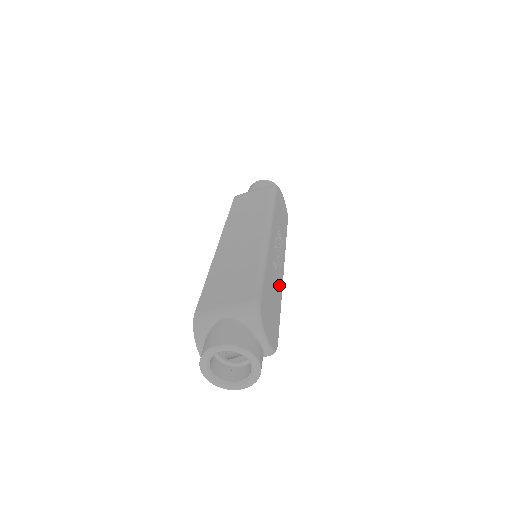
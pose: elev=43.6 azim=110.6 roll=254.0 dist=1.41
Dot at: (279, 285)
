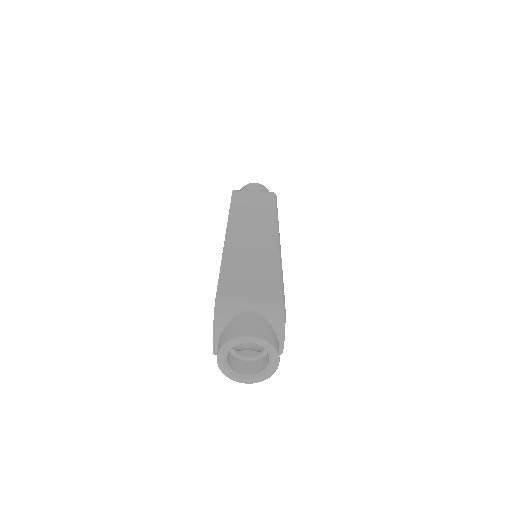
Dot at: occluded
